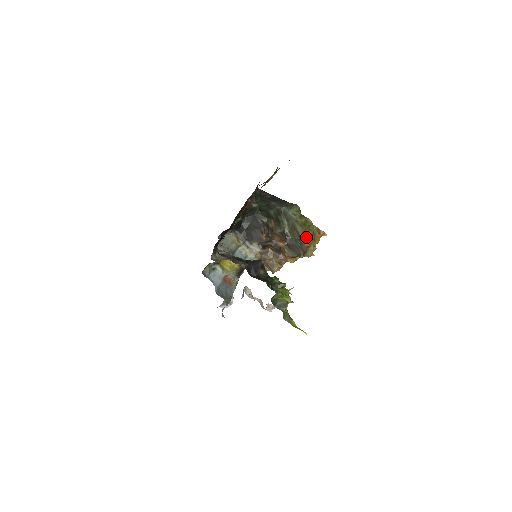
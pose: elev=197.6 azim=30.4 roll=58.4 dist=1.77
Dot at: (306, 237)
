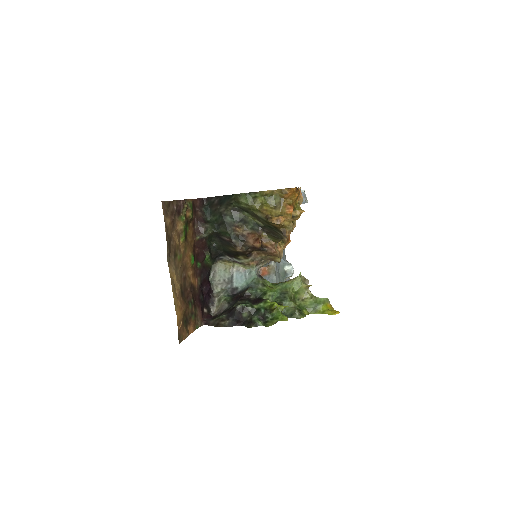
Dot at: (270, 222)
